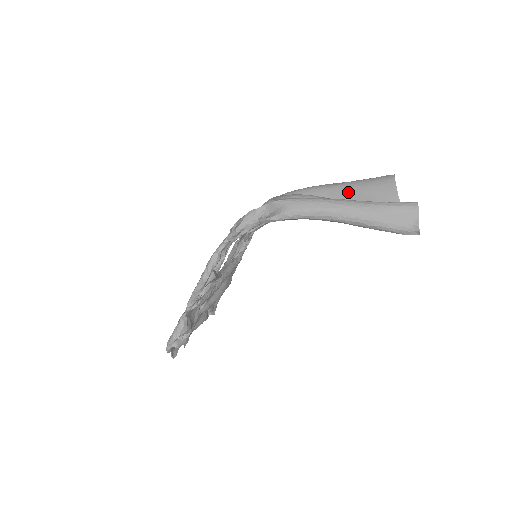
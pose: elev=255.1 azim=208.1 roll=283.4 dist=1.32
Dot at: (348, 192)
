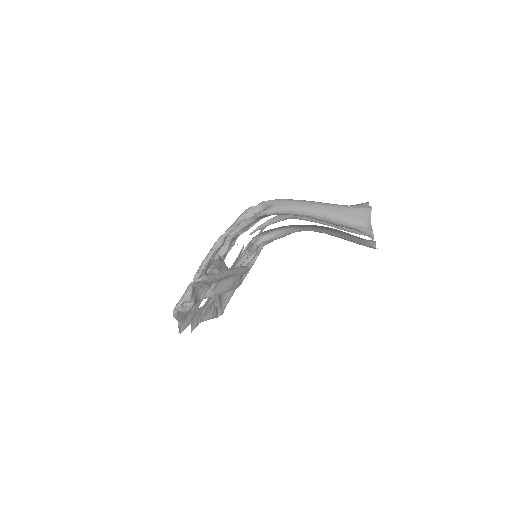
Dot at: occluded
